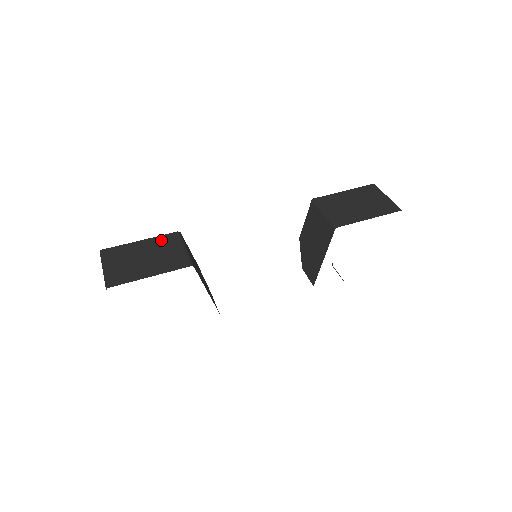
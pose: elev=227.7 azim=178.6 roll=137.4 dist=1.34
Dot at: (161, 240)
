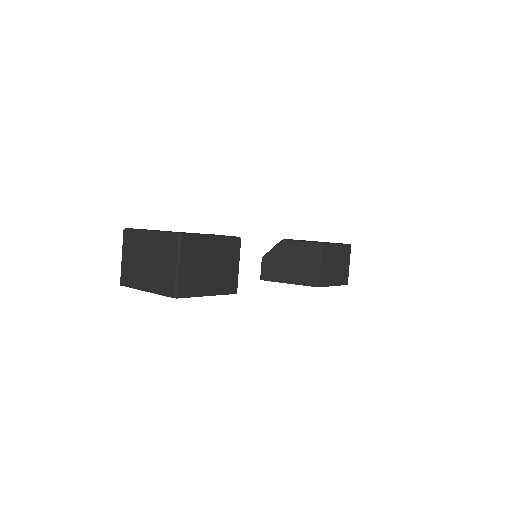
Dot at: (228, 246)
